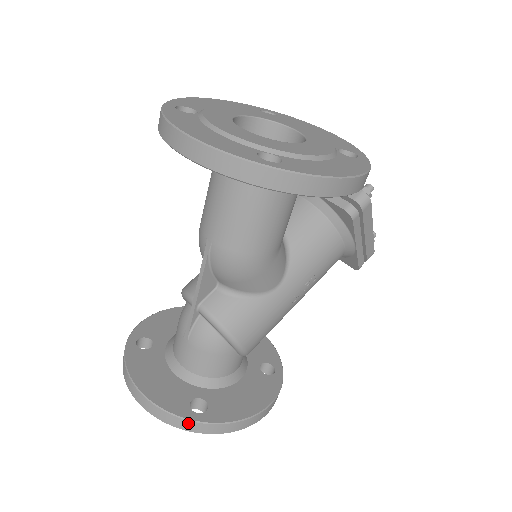
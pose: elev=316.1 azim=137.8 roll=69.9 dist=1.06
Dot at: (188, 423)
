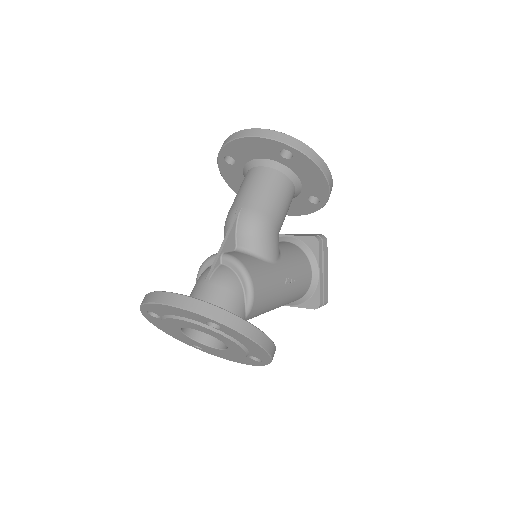
Dot at: (215, 309)
